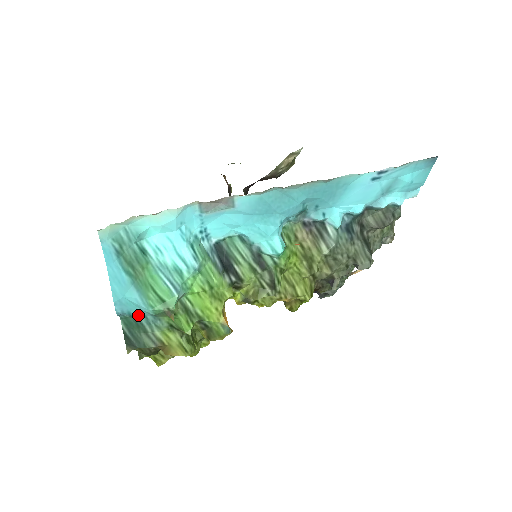
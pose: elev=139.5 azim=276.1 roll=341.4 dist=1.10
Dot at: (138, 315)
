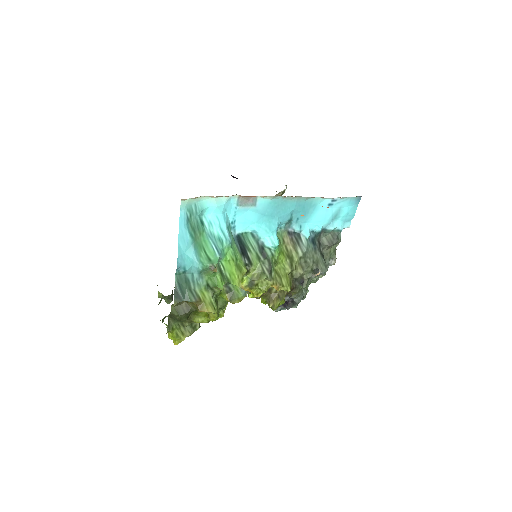
Dot at: (188, 272)
